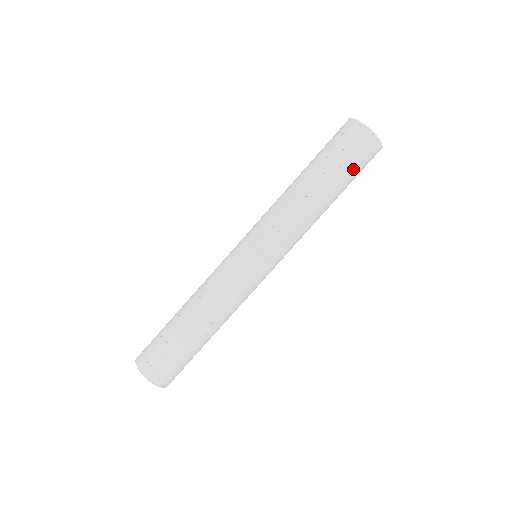
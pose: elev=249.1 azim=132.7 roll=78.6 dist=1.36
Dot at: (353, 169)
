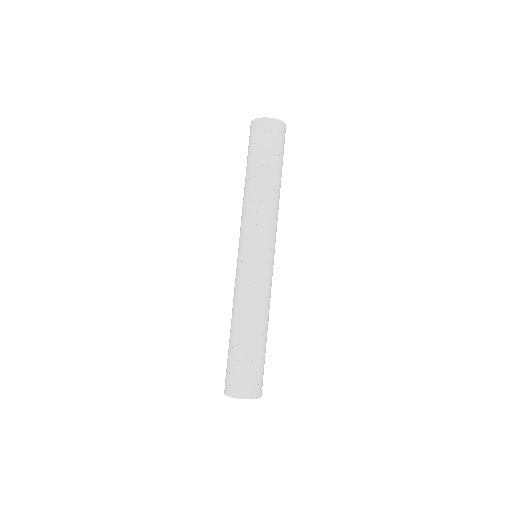
Dot at: (274, 149)
